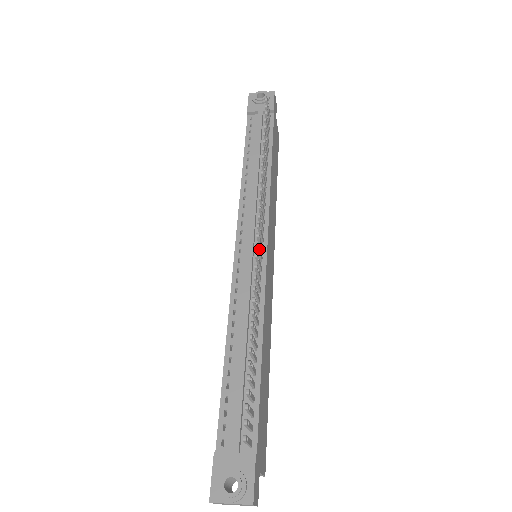
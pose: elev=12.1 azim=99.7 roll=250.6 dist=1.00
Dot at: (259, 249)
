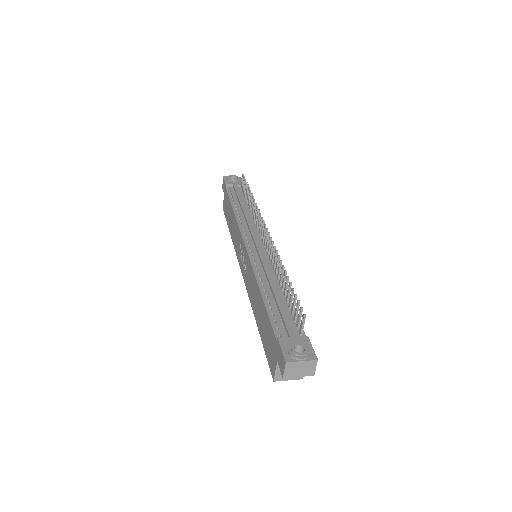
Dot at: (268, 239)
